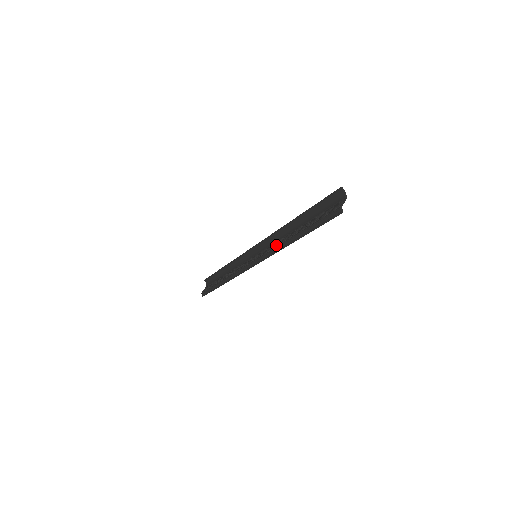
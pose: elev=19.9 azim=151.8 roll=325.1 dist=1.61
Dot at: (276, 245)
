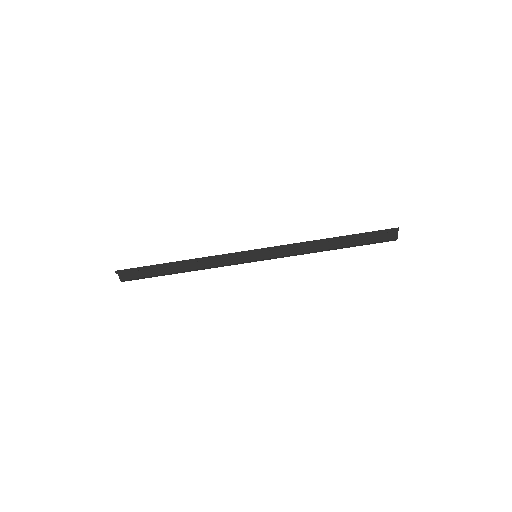
Dot at: occluded
